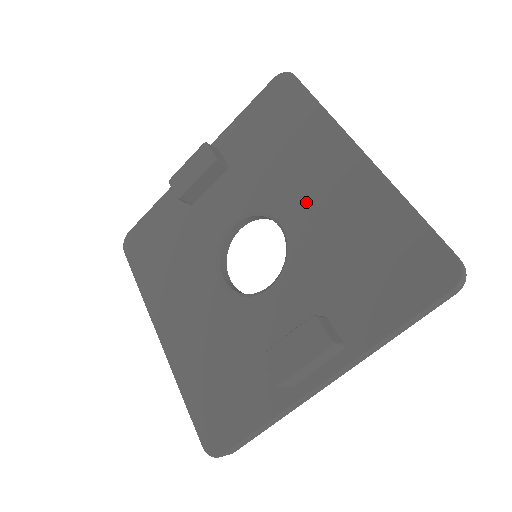
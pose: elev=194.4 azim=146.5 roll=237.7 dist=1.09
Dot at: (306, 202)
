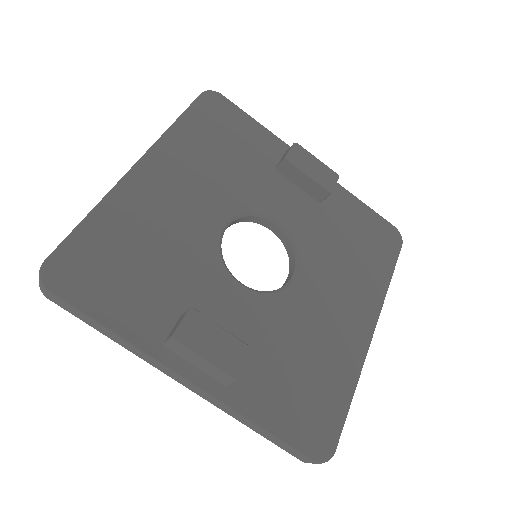
Dot at: (323, 295)
